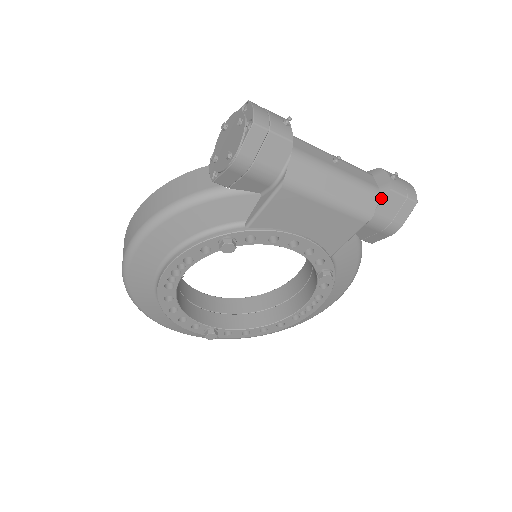
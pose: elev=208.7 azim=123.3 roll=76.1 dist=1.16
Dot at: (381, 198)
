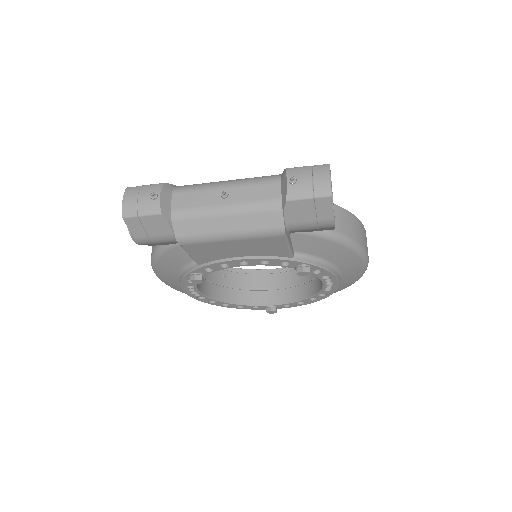
Dot at: (283, 211)
